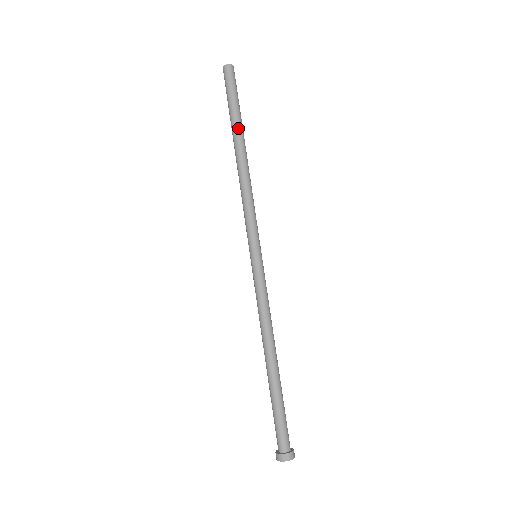
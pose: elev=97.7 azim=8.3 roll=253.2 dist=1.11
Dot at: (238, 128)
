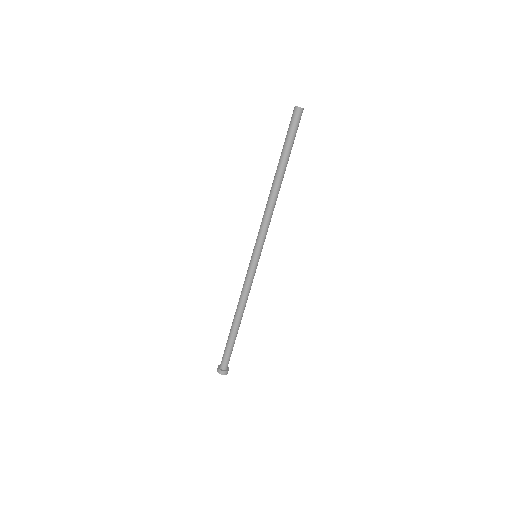
Dot at: (285, 164)
